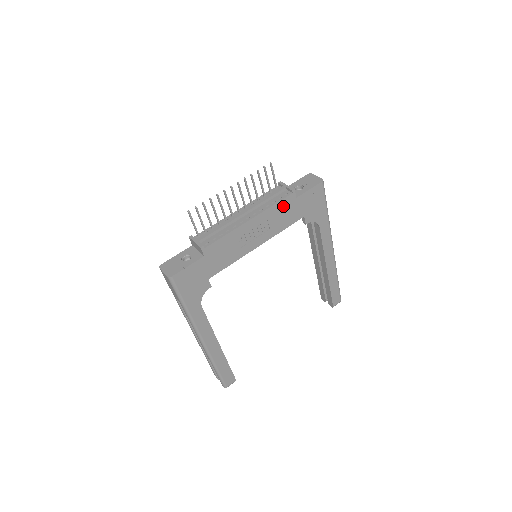
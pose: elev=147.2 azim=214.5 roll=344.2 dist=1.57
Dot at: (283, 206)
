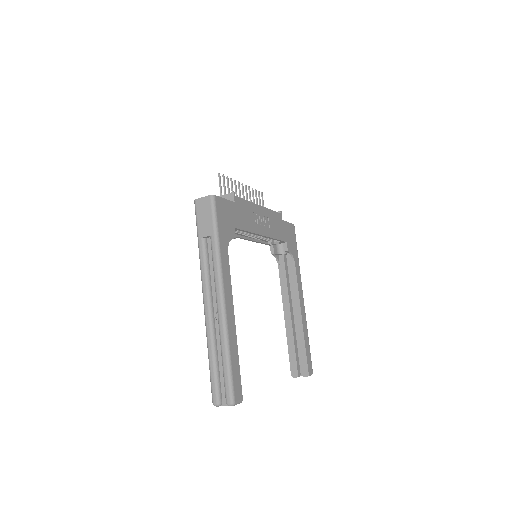
Dot at: (276, 218)
